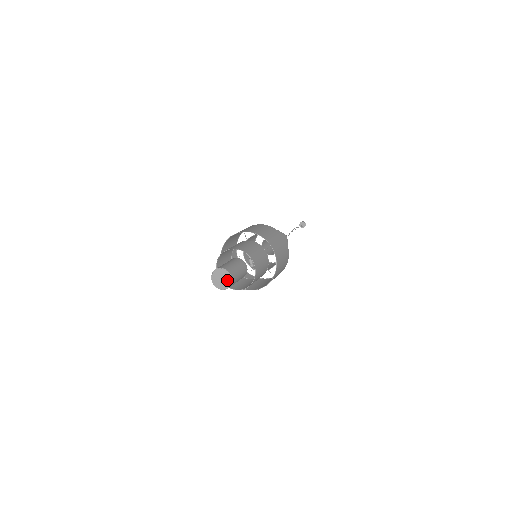
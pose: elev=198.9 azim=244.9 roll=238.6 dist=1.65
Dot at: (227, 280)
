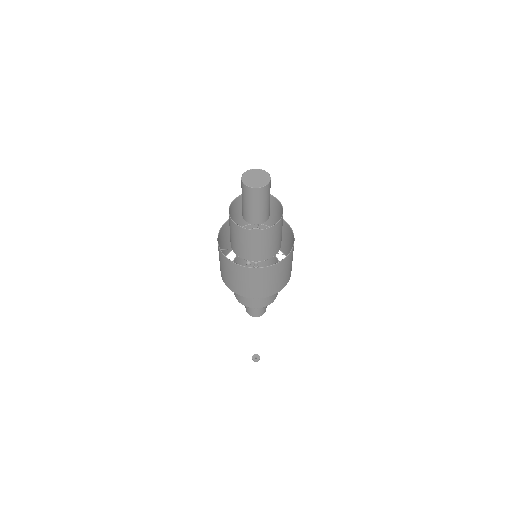
Dot at: (263, 180)
